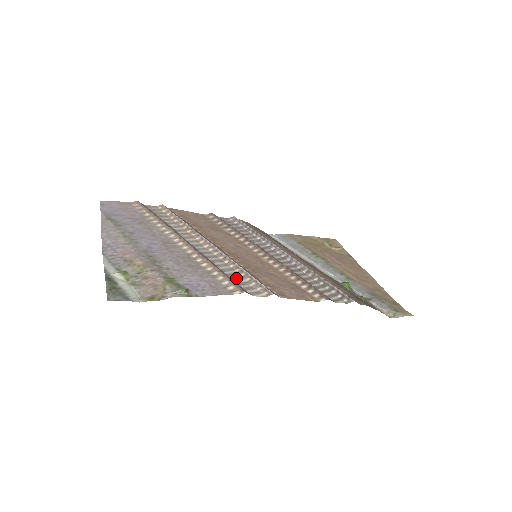
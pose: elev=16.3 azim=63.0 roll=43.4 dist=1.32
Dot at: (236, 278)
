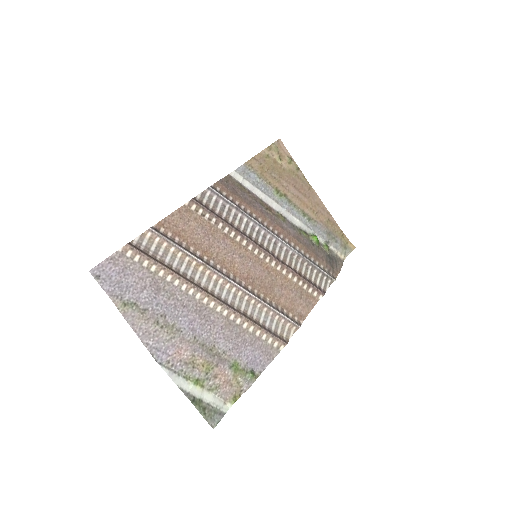
Dot at: (270, 323)
